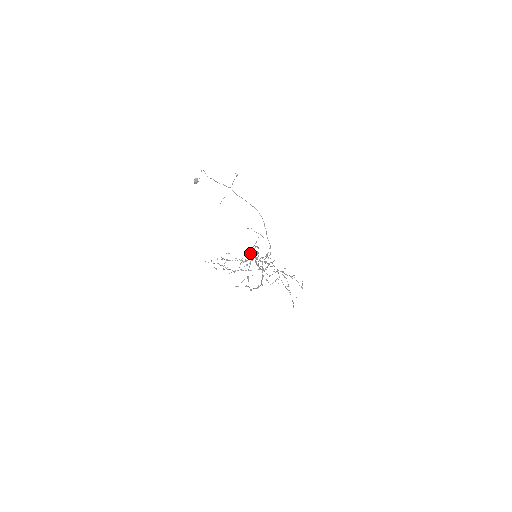
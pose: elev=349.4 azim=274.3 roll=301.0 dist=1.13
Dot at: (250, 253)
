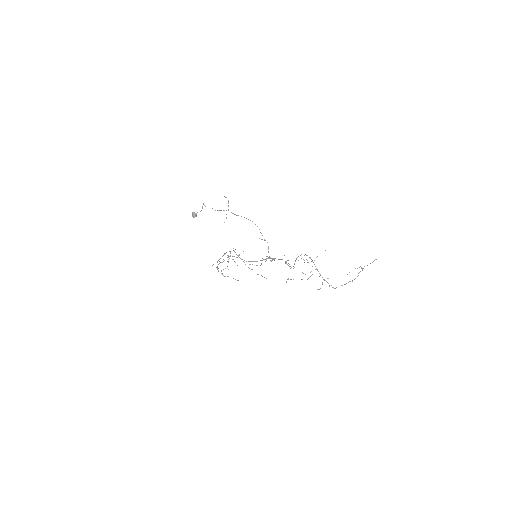
Dot at: occluded
